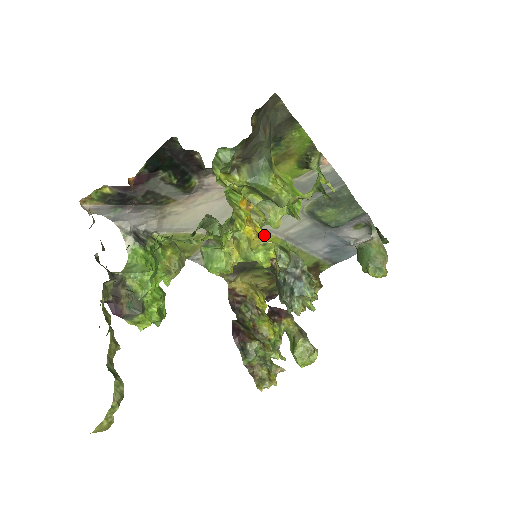
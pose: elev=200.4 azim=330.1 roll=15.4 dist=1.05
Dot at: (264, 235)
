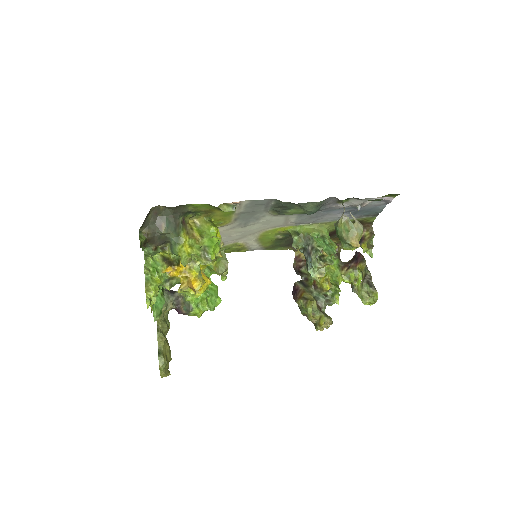
Dot at: (198, 275)
